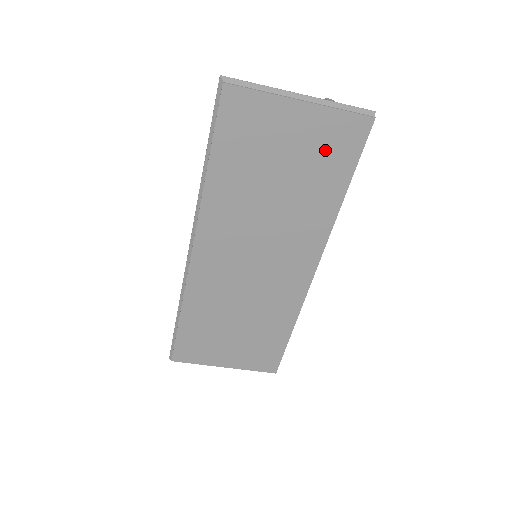
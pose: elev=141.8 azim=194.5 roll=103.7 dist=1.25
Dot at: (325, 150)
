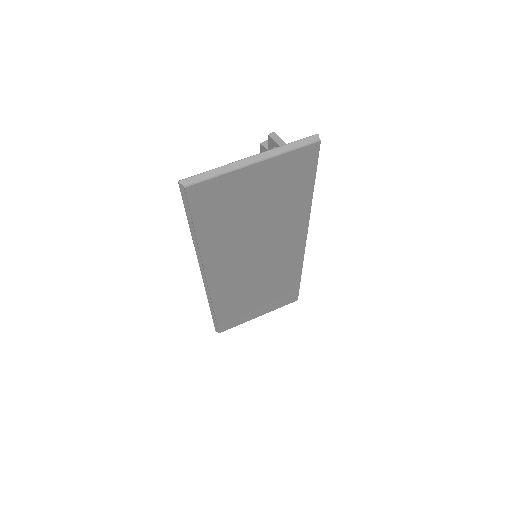
Dot at: (286, 179)
